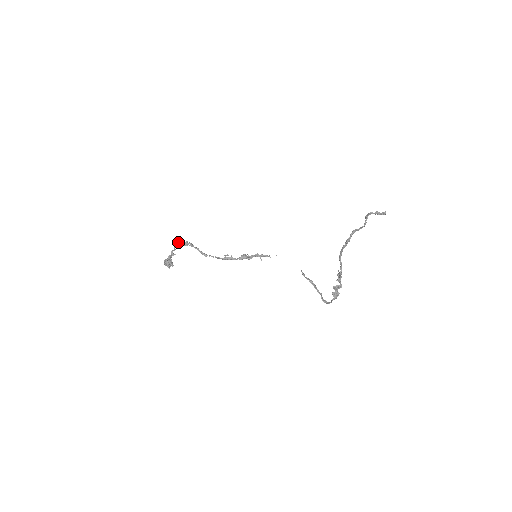
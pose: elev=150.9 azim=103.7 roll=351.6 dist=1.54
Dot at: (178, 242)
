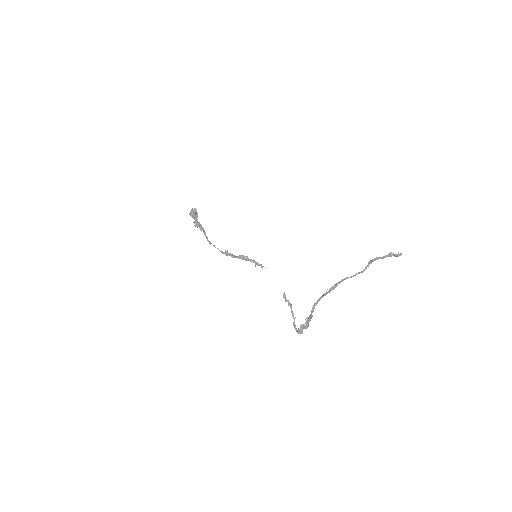
Dot at: (194, 217)
